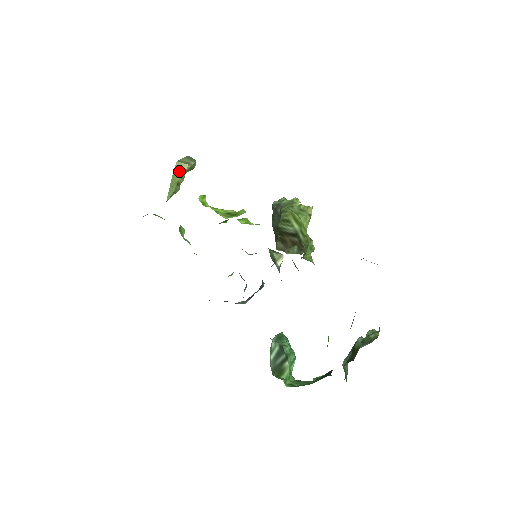
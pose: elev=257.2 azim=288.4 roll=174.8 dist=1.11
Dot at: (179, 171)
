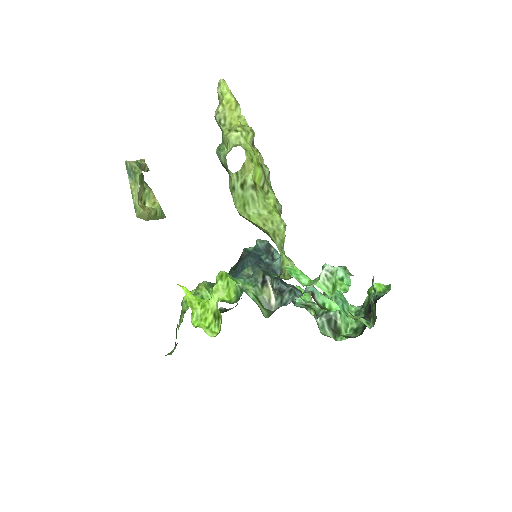
Dot at: (146, 217)
